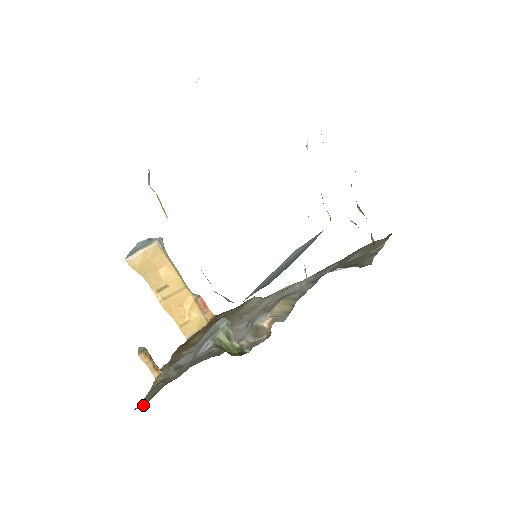
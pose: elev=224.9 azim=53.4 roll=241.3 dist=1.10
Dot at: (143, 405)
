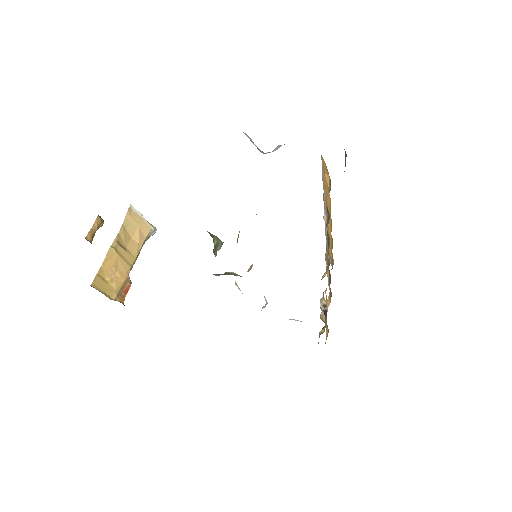
Dot at: occluded
